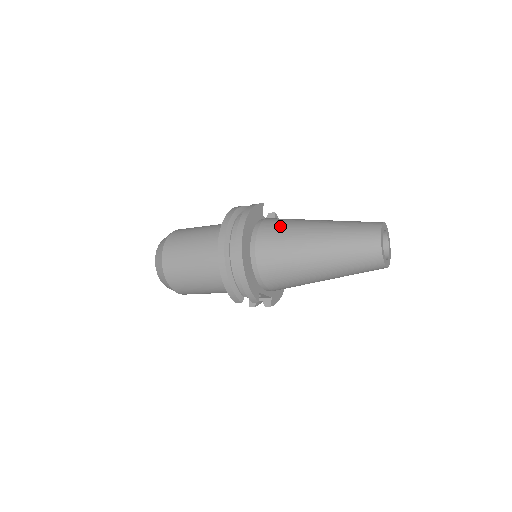
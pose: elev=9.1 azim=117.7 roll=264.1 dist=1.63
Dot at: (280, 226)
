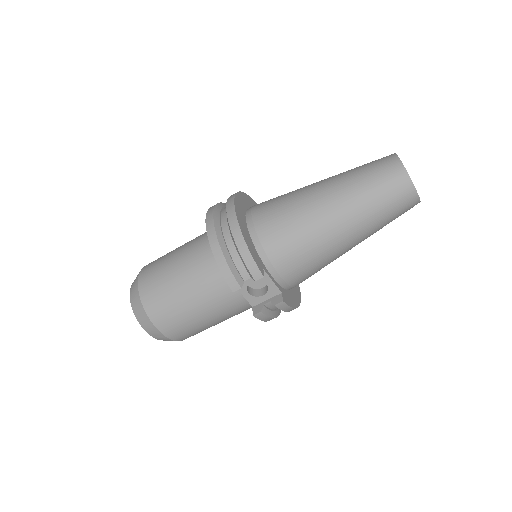
Dot at: occluded
